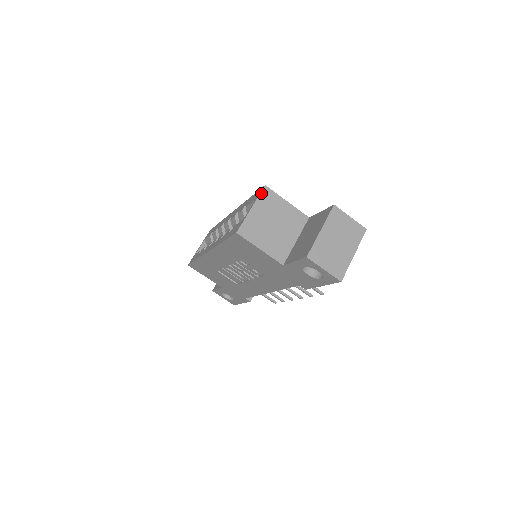
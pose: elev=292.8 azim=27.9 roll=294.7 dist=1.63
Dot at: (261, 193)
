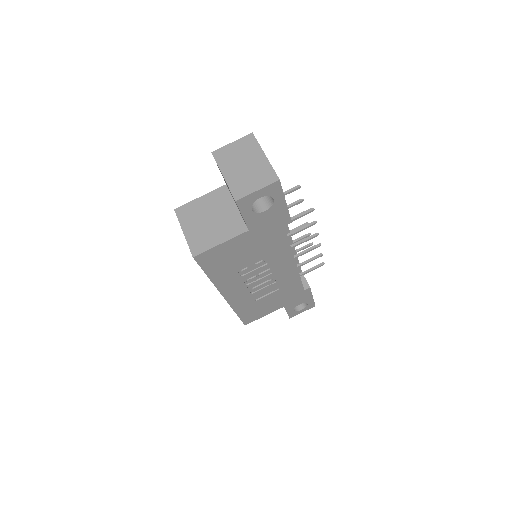
Dot at: (177, 217)
